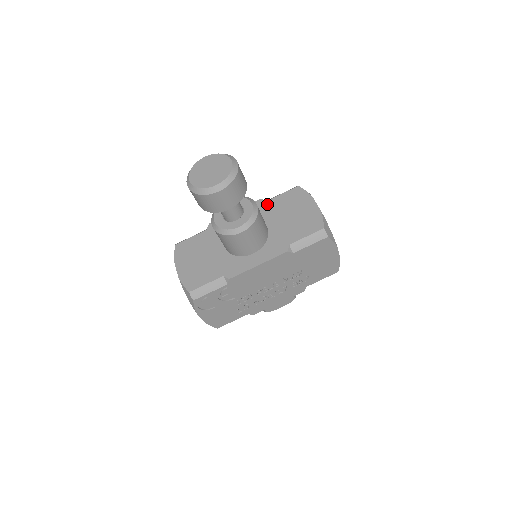
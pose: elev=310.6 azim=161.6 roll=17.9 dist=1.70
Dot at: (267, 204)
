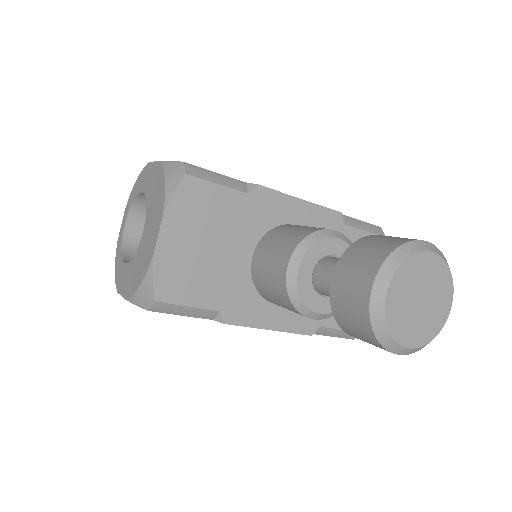
Dot at: (342, 231)
